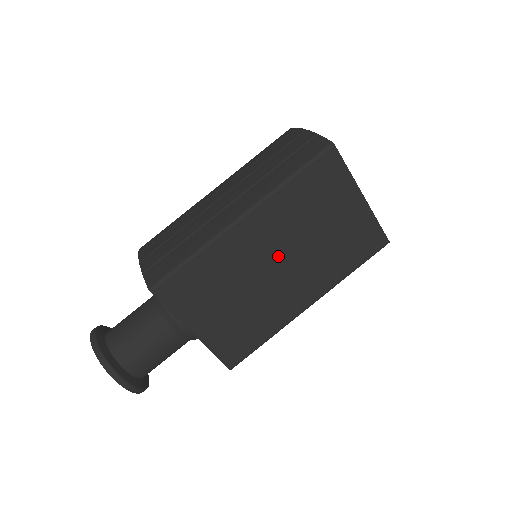
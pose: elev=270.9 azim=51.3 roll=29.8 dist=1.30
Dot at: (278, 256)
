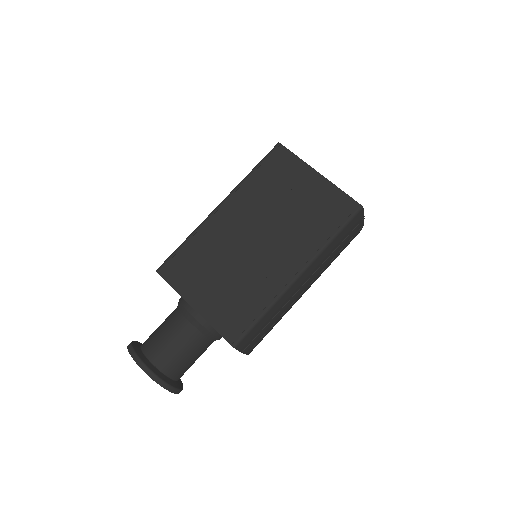
Dot at: (255, 232)
